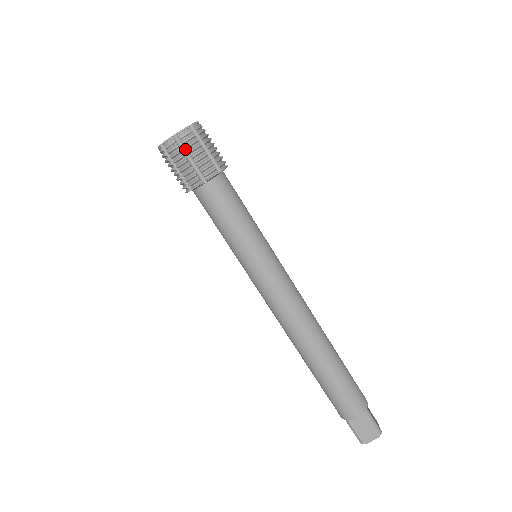
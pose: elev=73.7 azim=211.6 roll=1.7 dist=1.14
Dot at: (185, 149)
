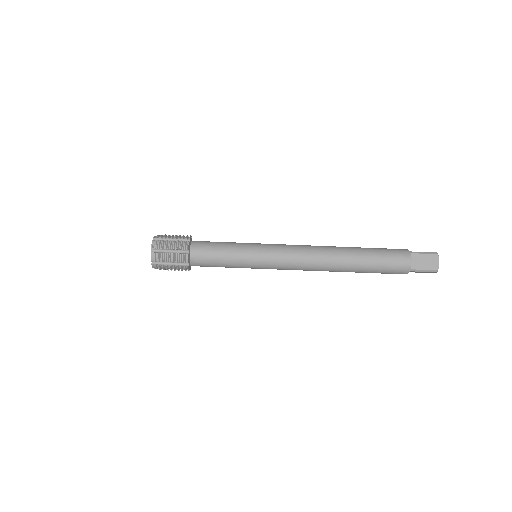
Dot at: (163, 251)
